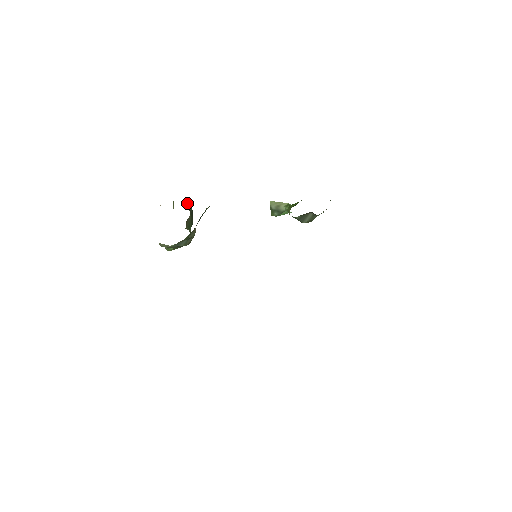
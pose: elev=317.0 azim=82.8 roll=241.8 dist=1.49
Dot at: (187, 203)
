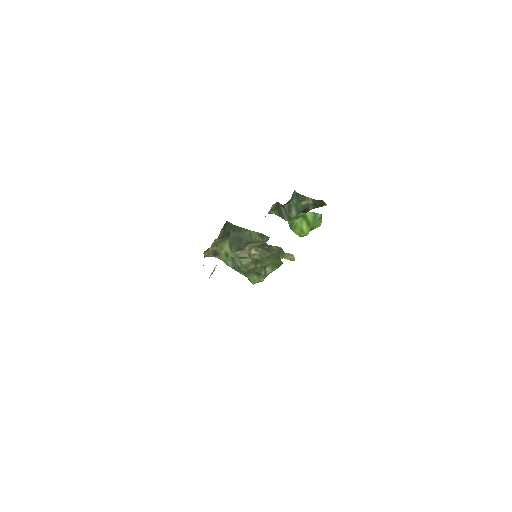
Dot at: (270, 245)
